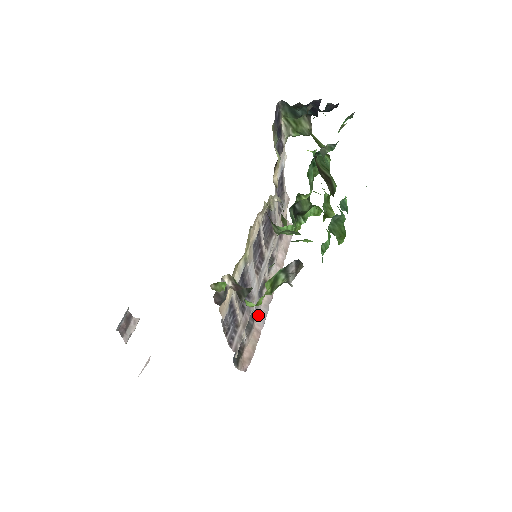
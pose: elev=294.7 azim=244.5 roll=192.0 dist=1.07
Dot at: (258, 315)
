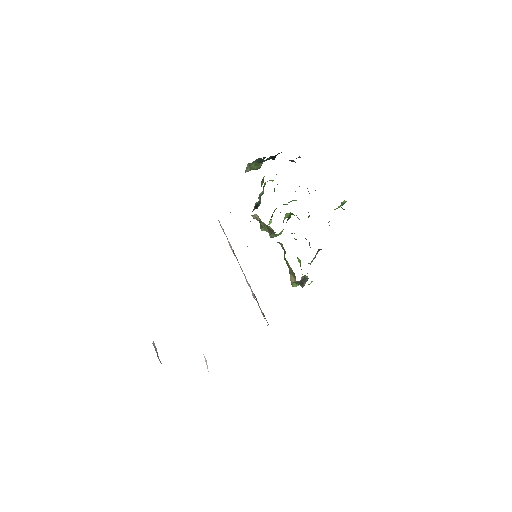
Dot at: (251, 290)
